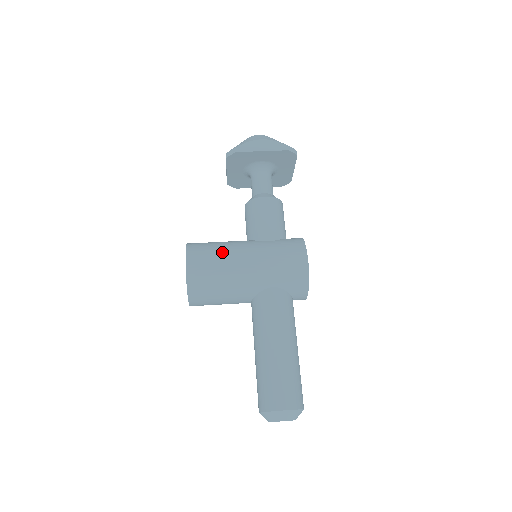
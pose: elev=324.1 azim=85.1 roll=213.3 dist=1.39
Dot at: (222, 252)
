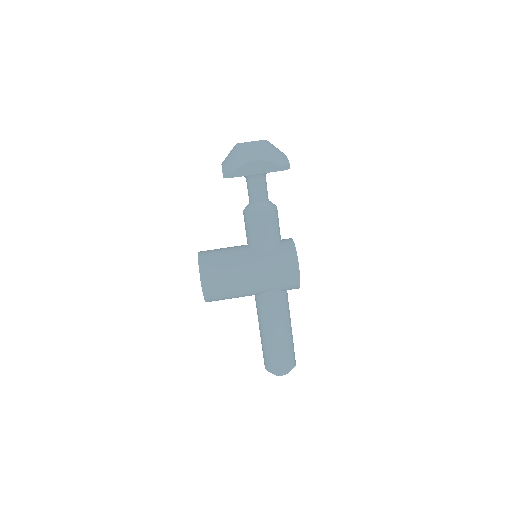
Dot at: (229, 271)
